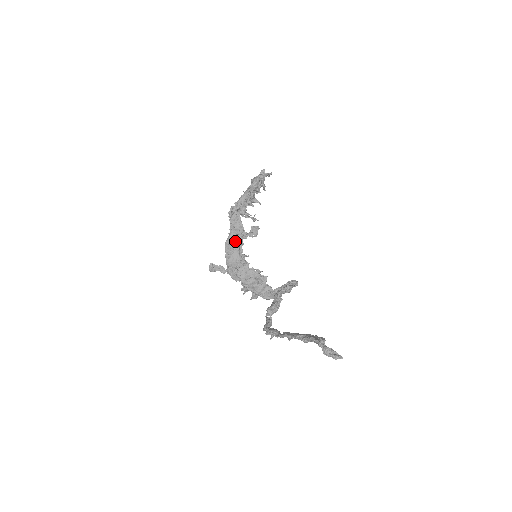
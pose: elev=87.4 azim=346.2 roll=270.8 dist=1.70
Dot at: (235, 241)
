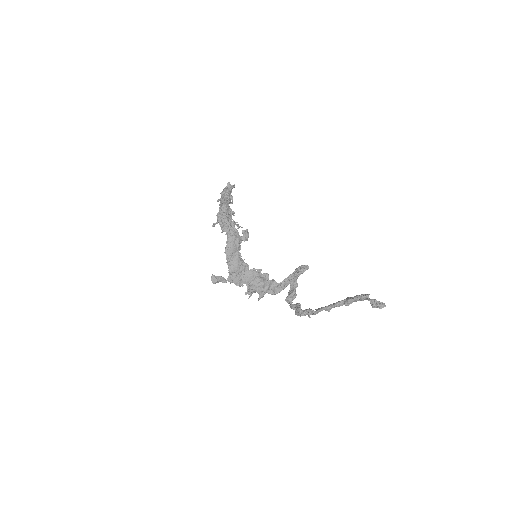
Dot at: (234, 246)
